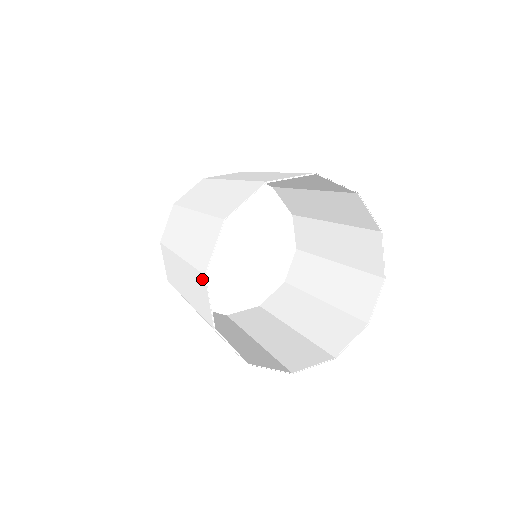
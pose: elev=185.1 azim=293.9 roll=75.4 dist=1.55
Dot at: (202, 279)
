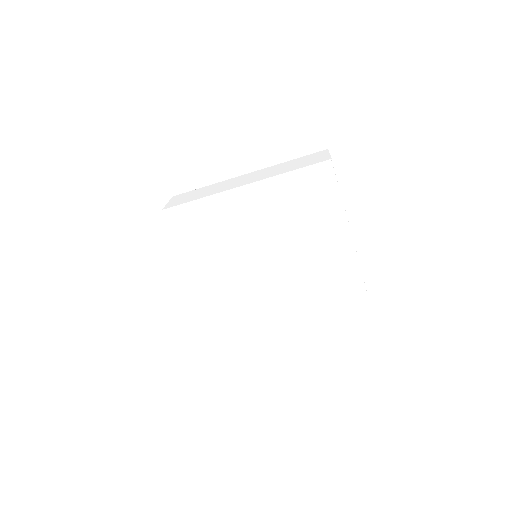
Dot at: (322, 166)
